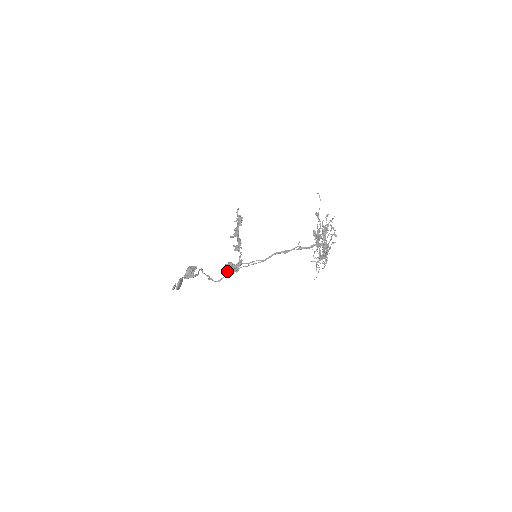
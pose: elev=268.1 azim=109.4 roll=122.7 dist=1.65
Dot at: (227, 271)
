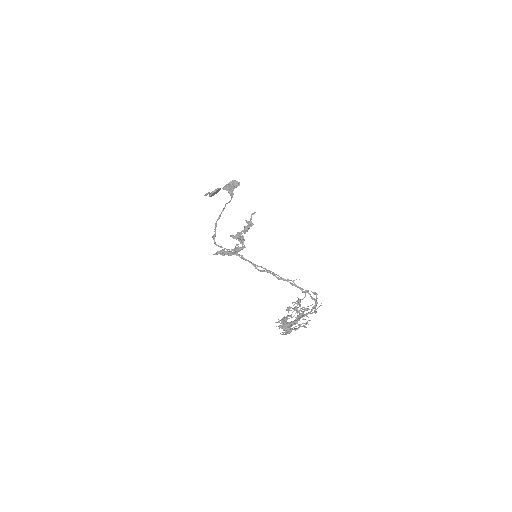
Dot at: occluded
